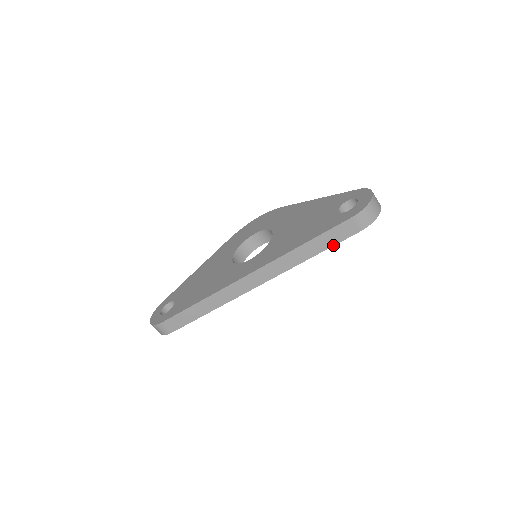
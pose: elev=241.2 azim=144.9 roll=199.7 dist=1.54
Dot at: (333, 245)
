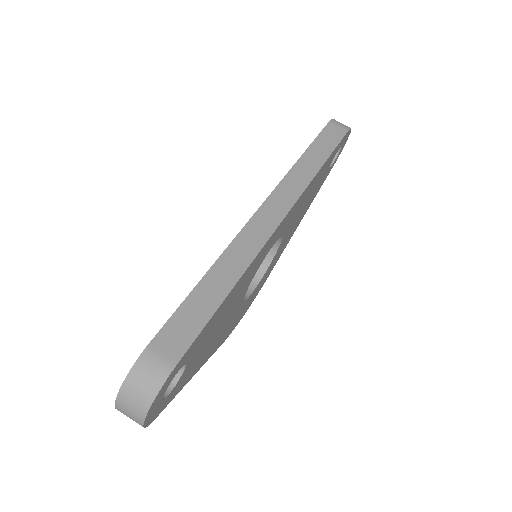
Dot at: (333, 149)
